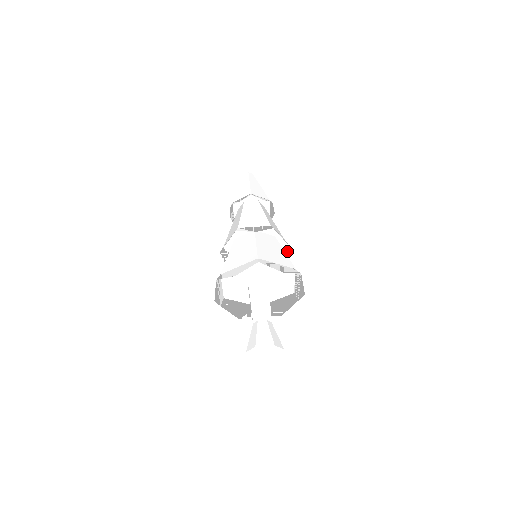
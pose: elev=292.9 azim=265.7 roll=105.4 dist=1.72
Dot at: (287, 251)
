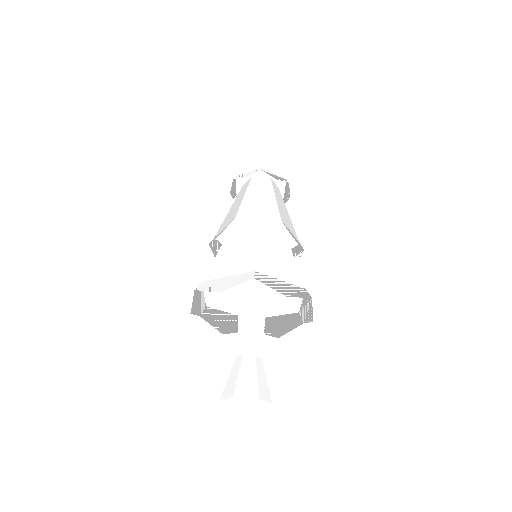
Dot at: (299, 253)
